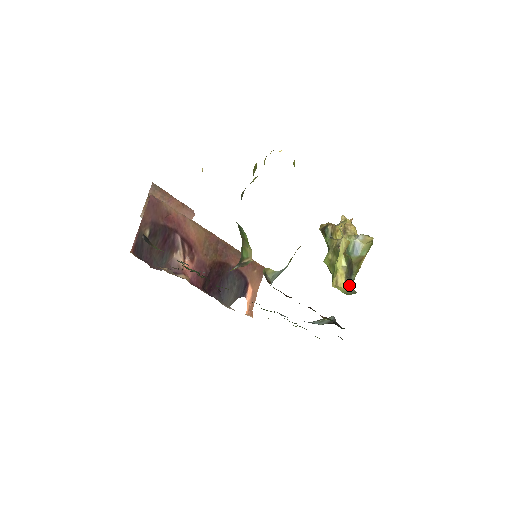
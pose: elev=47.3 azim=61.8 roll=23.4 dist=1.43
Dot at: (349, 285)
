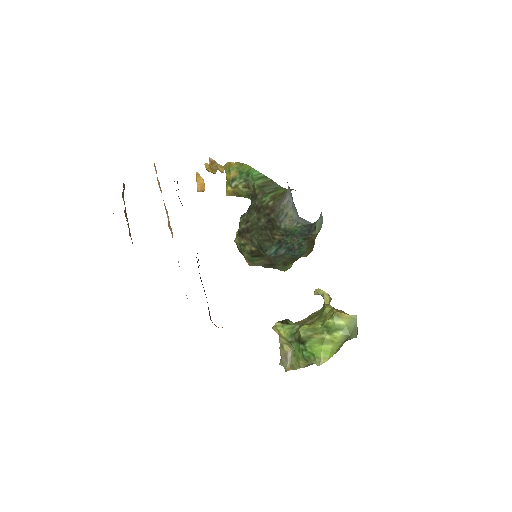
Dot at: occluded
